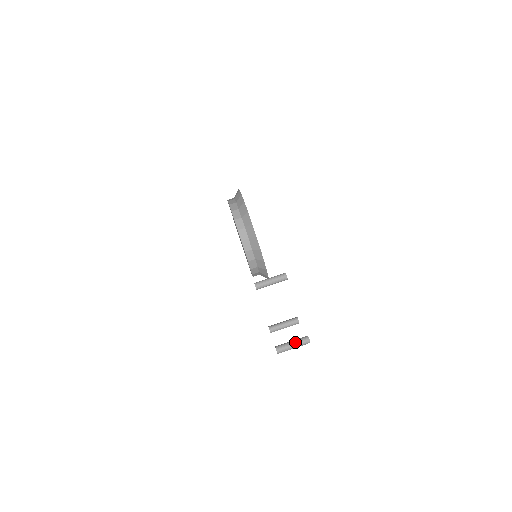
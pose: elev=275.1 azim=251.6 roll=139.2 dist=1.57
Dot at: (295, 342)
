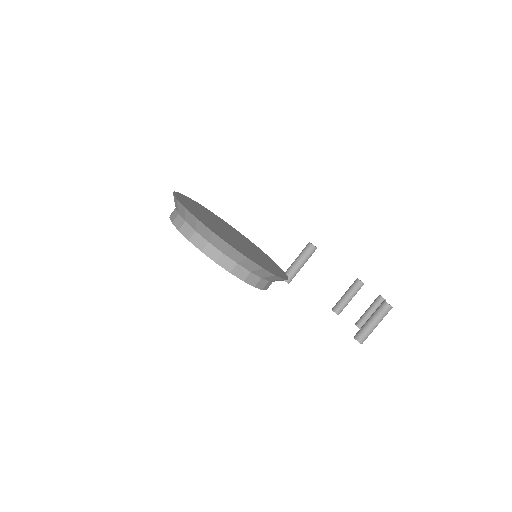
Dot at: (374, 318)
